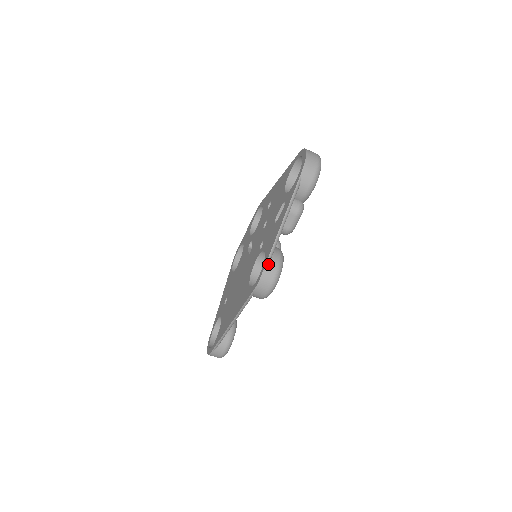
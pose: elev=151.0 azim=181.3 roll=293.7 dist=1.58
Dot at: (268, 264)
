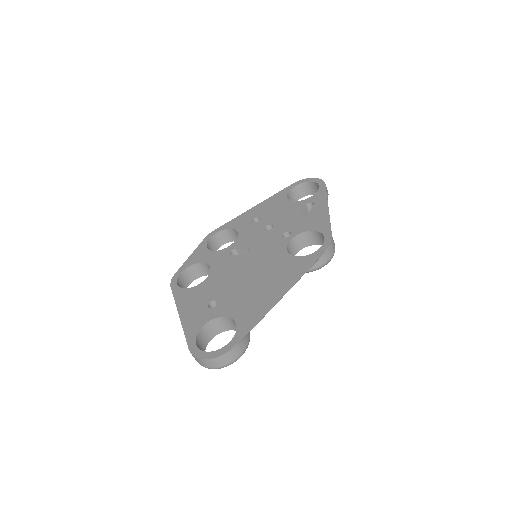
Dot at: (330, 233)
